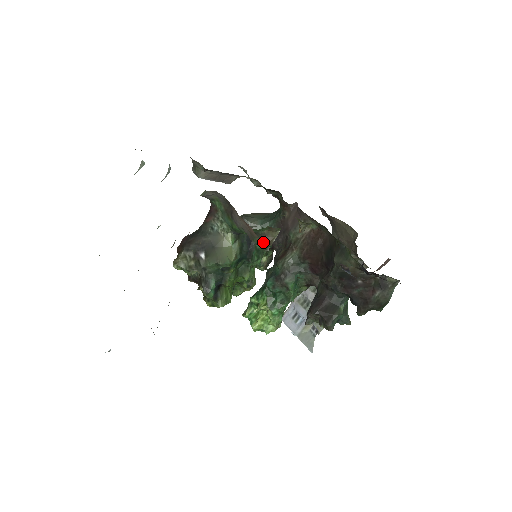
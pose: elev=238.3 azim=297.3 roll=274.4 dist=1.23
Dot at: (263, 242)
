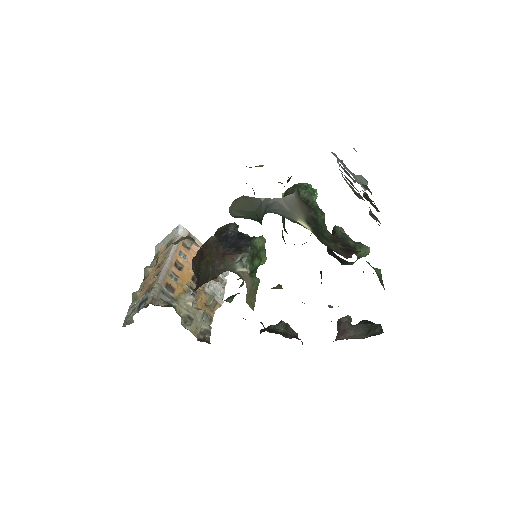
Dot at: occluded
